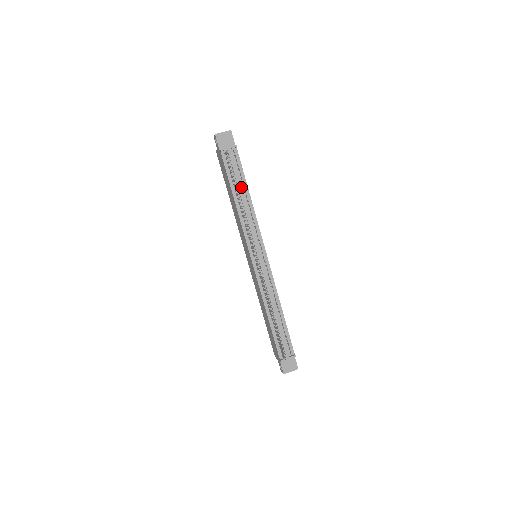
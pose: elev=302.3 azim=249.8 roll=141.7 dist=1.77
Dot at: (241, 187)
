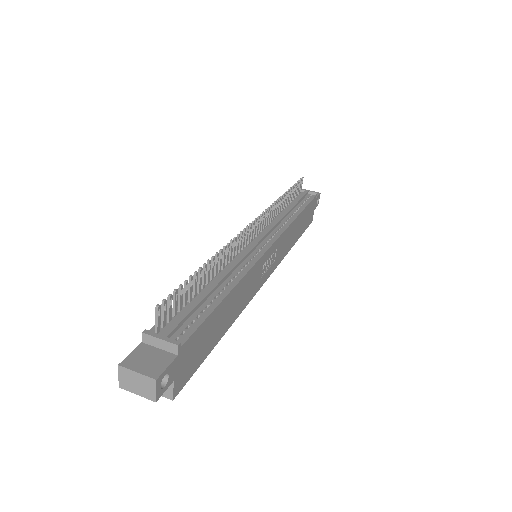
Dot at: (295, 208)
